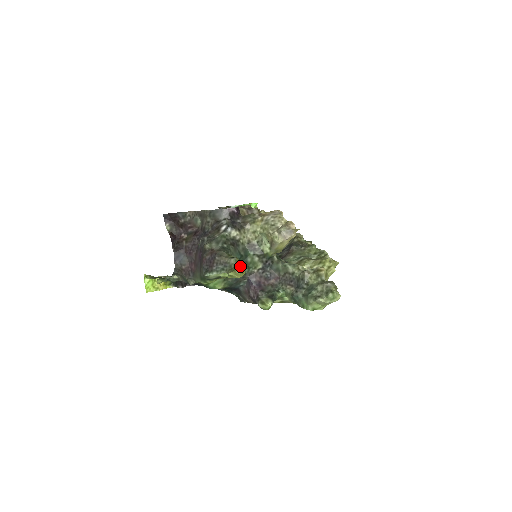
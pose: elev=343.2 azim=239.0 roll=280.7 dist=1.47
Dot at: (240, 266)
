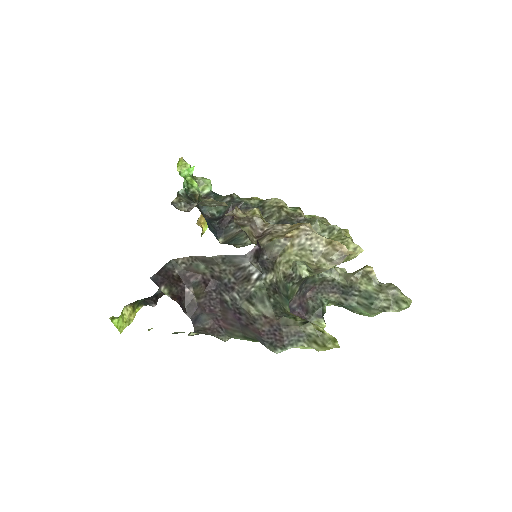
Dot at: (327, 337)
